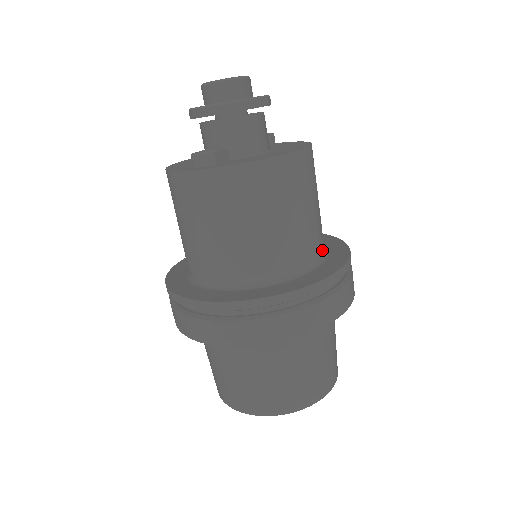
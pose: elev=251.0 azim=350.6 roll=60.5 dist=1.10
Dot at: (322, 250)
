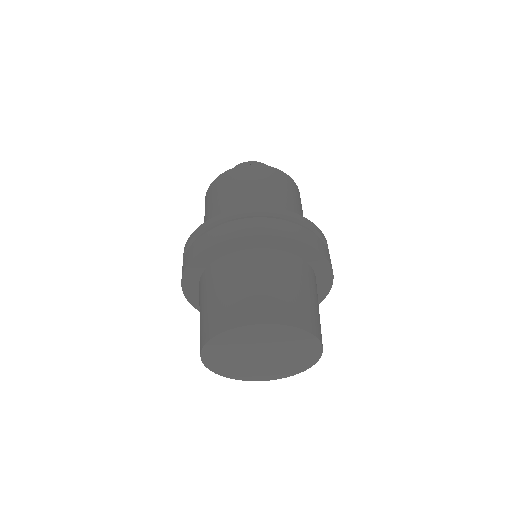
Dot at: occluded
